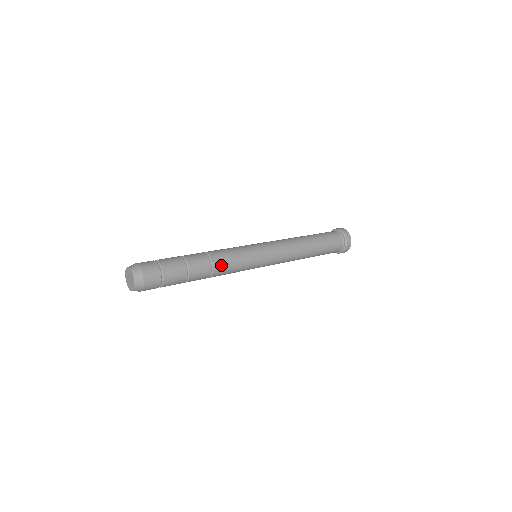
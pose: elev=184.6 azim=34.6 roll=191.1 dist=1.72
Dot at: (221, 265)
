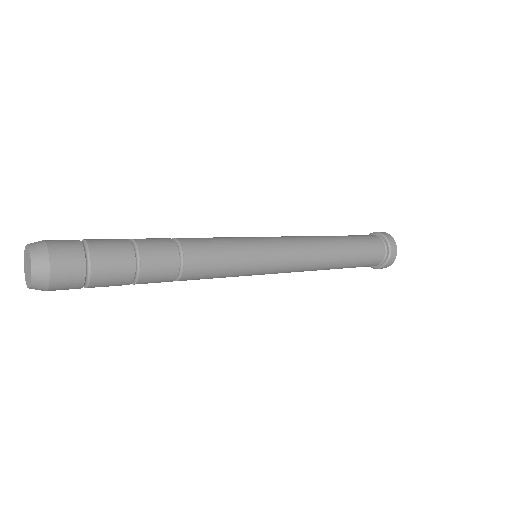
Dot at: (194, 245)
